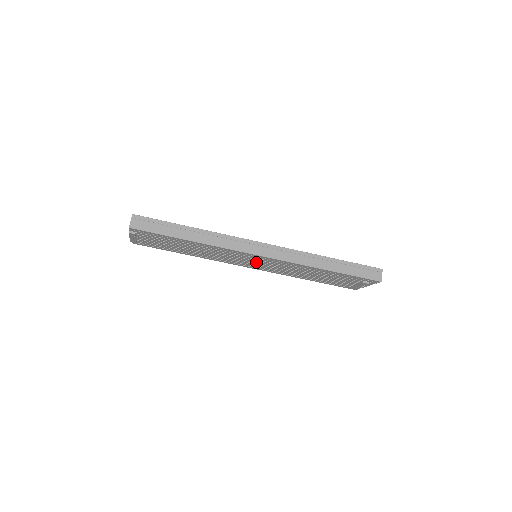
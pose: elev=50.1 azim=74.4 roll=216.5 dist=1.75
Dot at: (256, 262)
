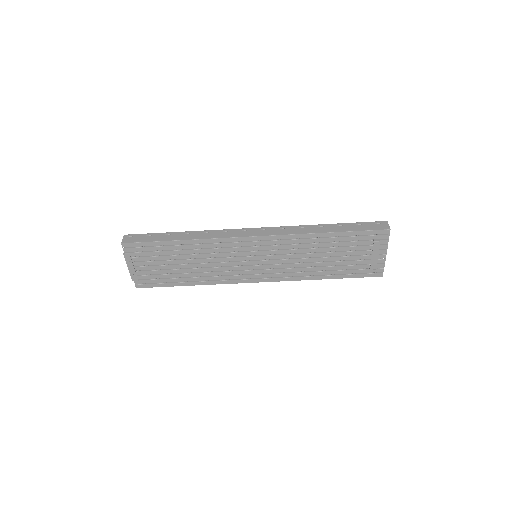
Dot at: (257, 260)
